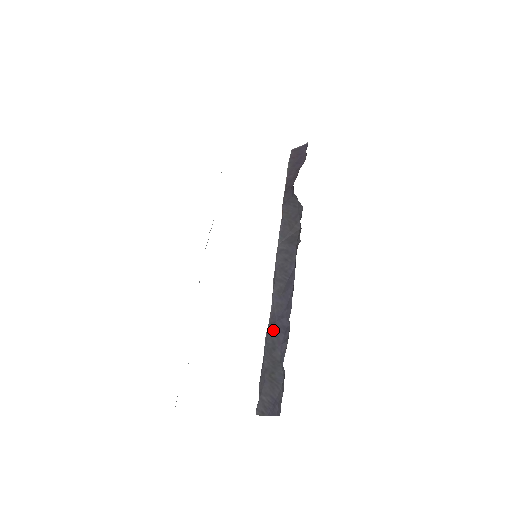
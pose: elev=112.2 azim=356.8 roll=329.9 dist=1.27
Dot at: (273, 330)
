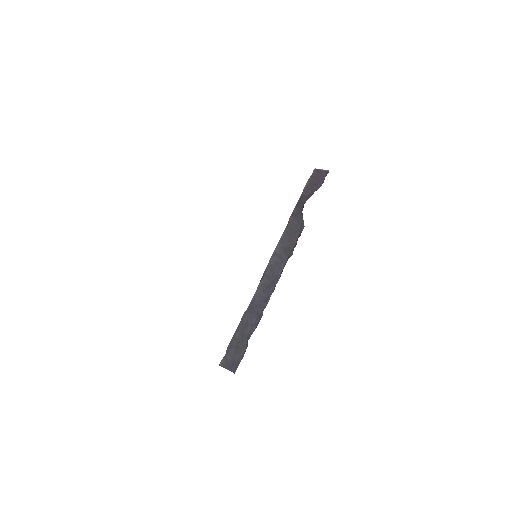
Dot at: (250, 313)
